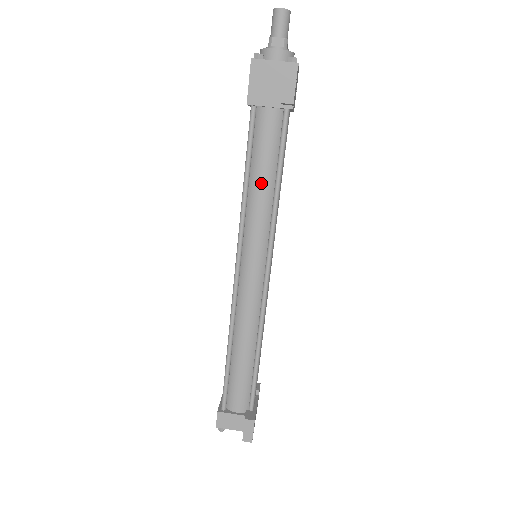
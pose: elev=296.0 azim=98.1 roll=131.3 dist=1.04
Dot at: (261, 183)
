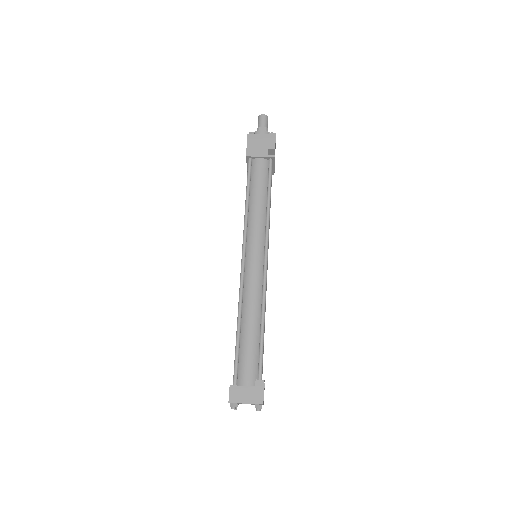
Dot at: (257, 200)
